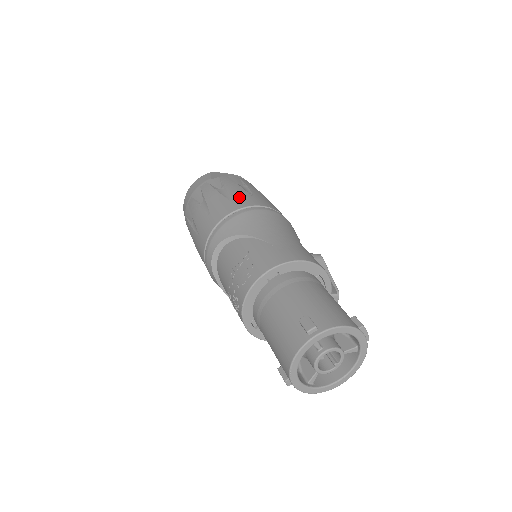
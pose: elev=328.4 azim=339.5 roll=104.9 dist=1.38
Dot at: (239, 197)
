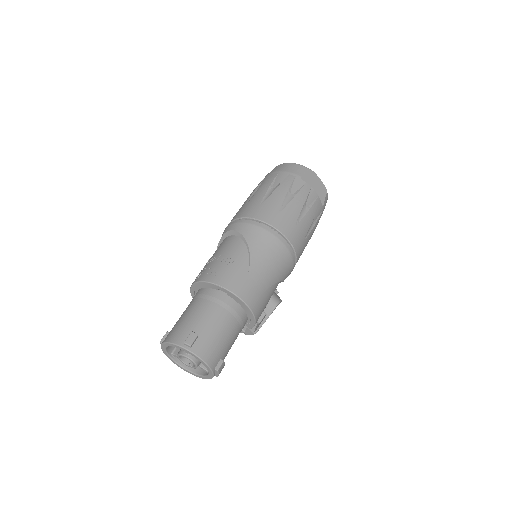
Dot at: (287, 217)
